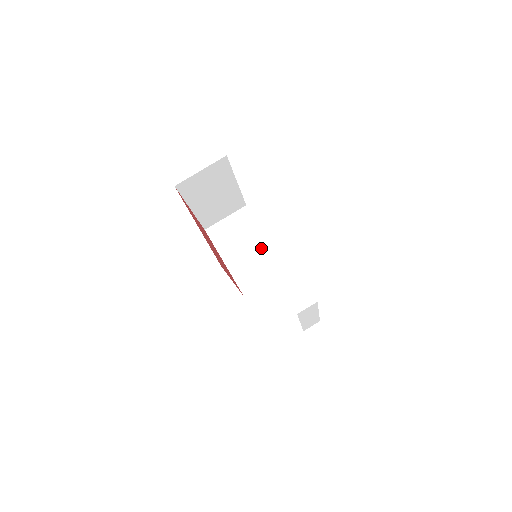
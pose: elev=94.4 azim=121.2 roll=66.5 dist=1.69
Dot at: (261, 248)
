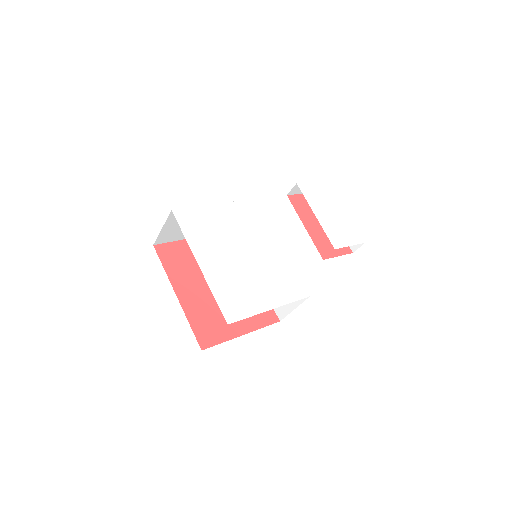
Dot at: occluded
